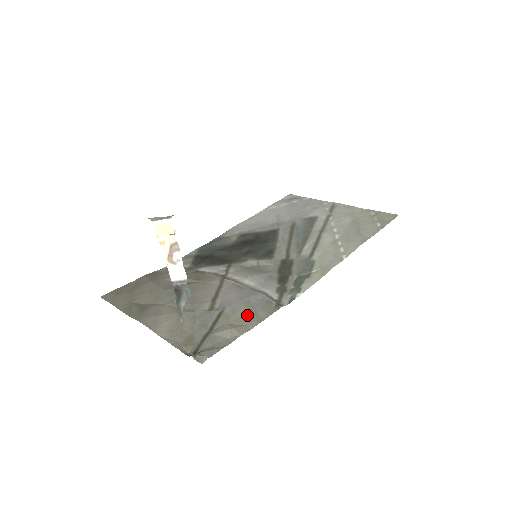
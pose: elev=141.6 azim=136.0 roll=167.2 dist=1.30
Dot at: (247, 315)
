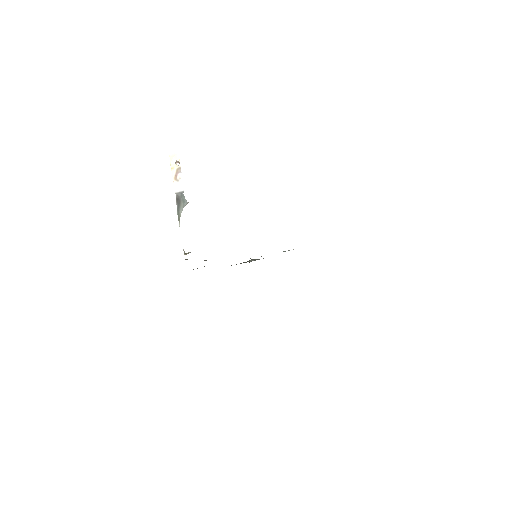
Dot at: occluded
